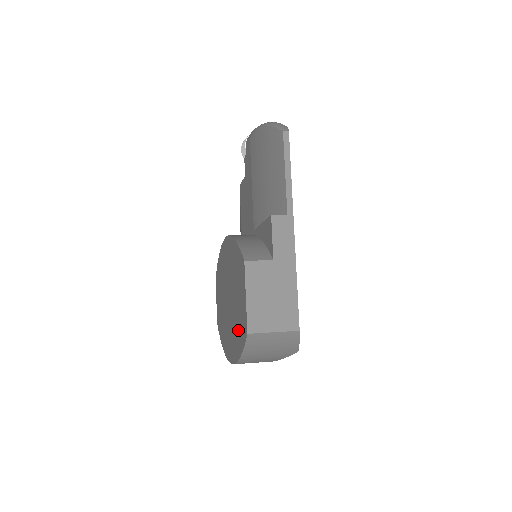
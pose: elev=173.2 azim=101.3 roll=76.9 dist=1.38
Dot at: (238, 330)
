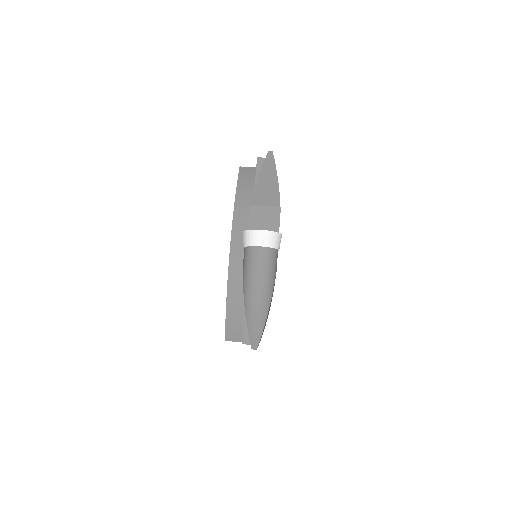
Dot at: occluded
